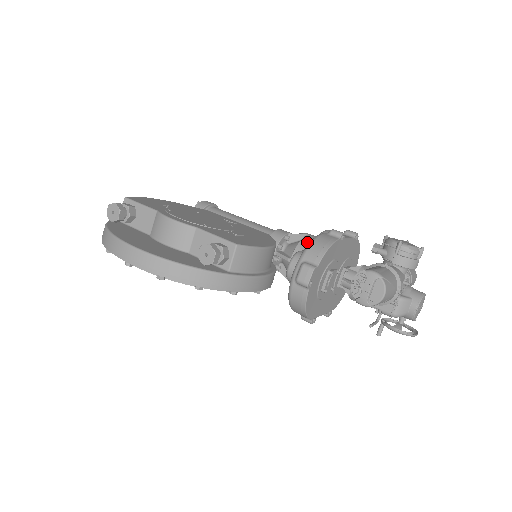
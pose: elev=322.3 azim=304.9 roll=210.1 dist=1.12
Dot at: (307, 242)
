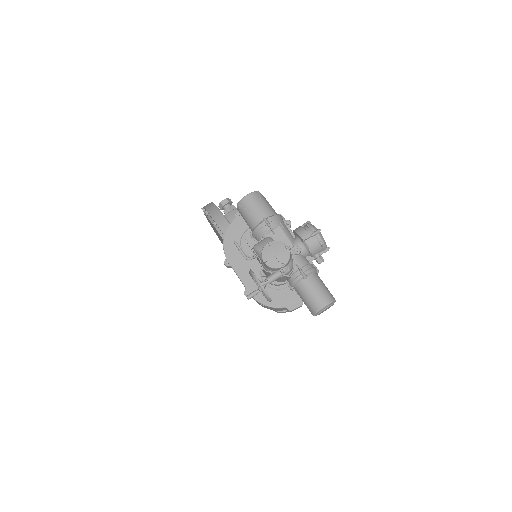
Dot at: occluded
